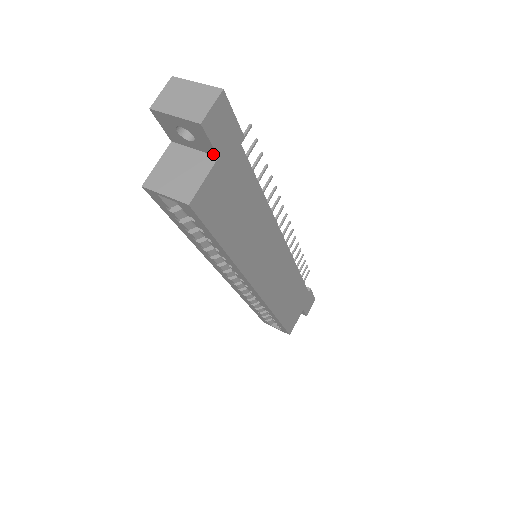
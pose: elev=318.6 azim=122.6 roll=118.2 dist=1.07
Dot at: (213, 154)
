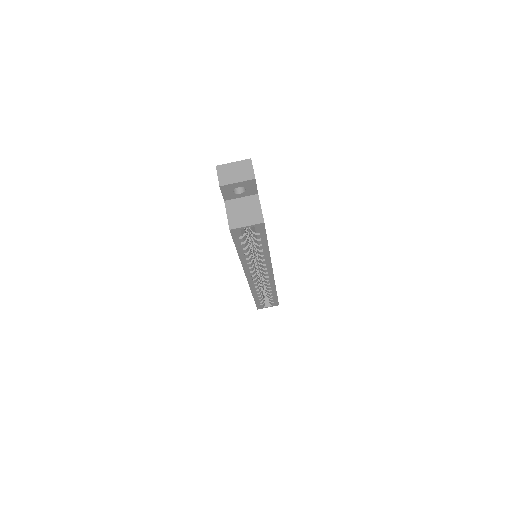
Dot at: (255, 194)
